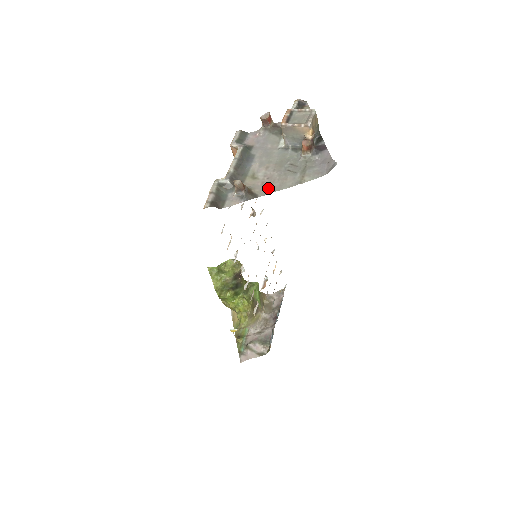
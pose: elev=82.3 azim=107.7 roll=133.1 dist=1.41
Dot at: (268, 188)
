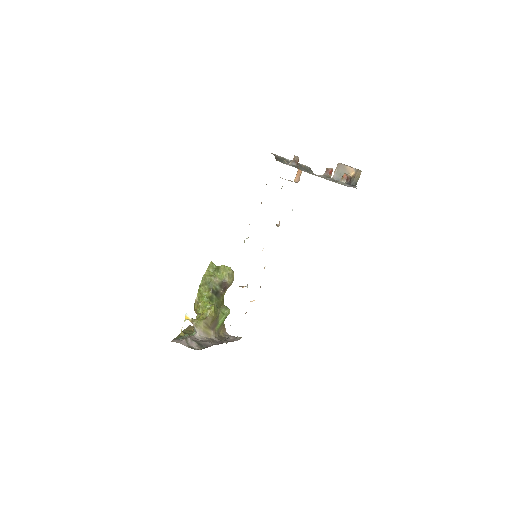
Dot at: occluded
